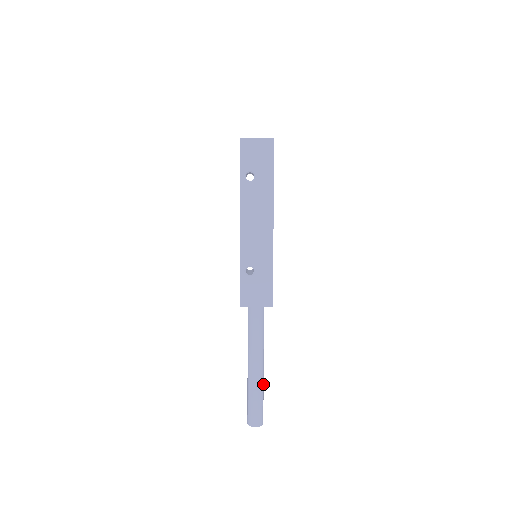
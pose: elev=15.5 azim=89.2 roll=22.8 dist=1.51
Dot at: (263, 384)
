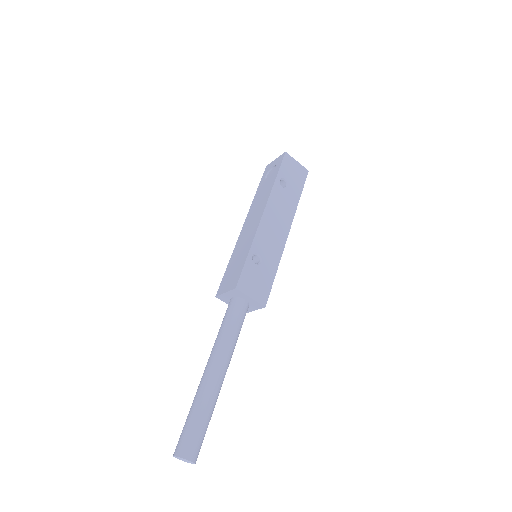
Dot at: (215, 403)
